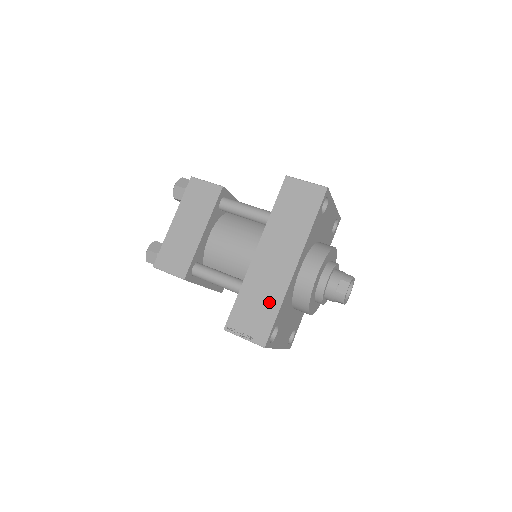
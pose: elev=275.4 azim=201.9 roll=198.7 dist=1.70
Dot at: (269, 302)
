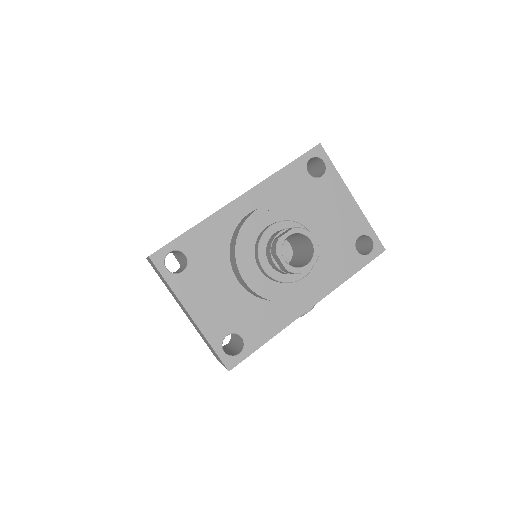
Dot at: occluded
